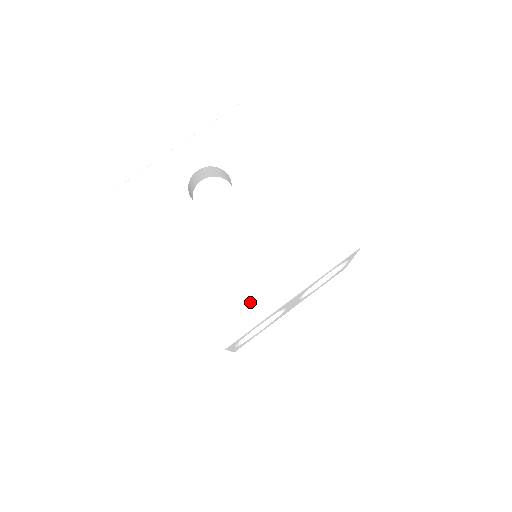
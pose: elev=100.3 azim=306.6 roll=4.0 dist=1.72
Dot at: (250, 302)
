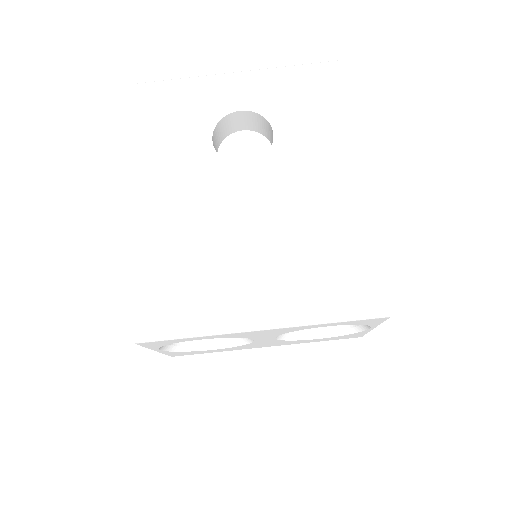
Dot at: (202, 303)
